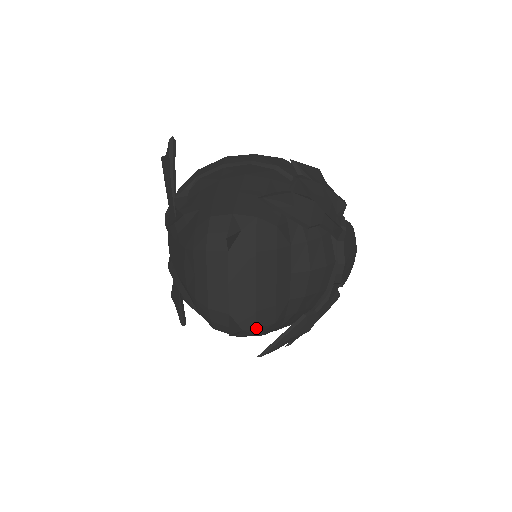
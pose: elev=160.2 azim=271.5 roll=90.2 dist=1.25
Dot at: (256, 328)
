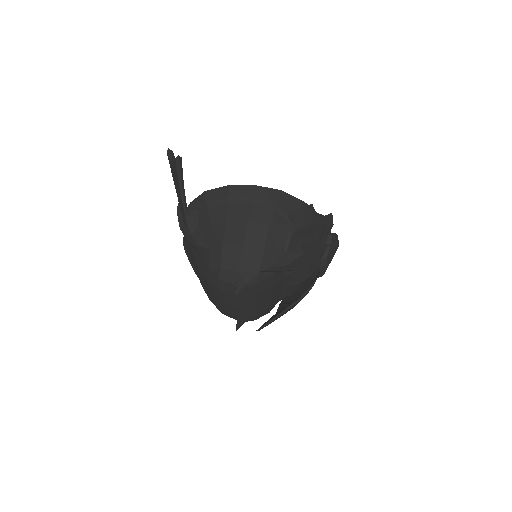
Dot at: occluded
